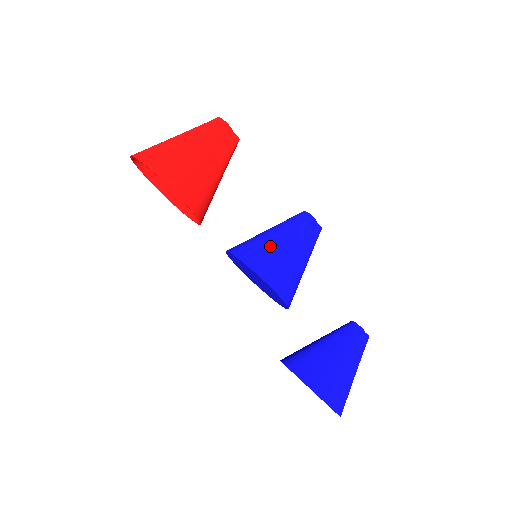
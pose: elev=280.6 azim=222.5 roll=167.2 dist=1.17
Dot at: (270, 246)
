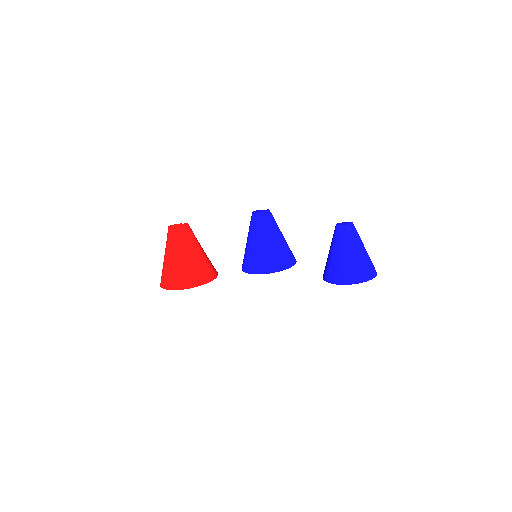
Dot at: (255, 253)
